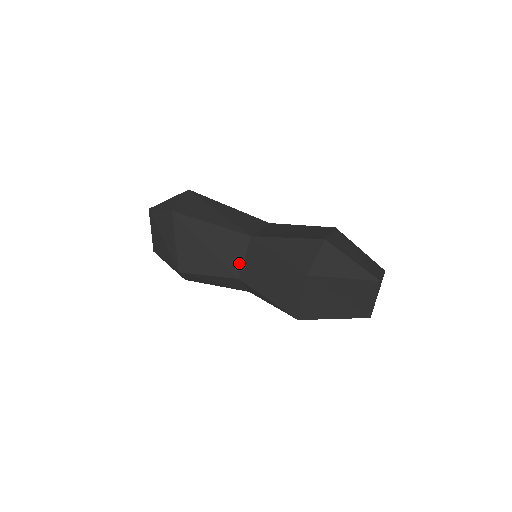
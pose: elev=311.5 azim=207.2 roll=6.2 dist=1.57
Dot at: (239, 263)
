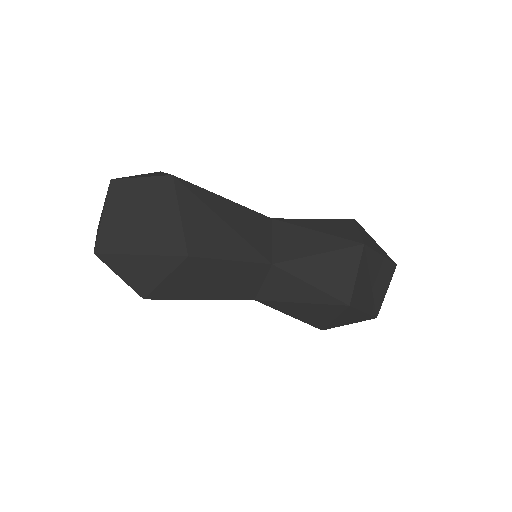
Dot at: (268, 246)
